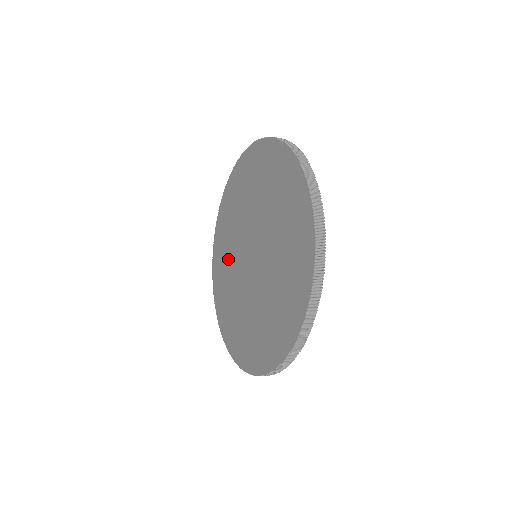
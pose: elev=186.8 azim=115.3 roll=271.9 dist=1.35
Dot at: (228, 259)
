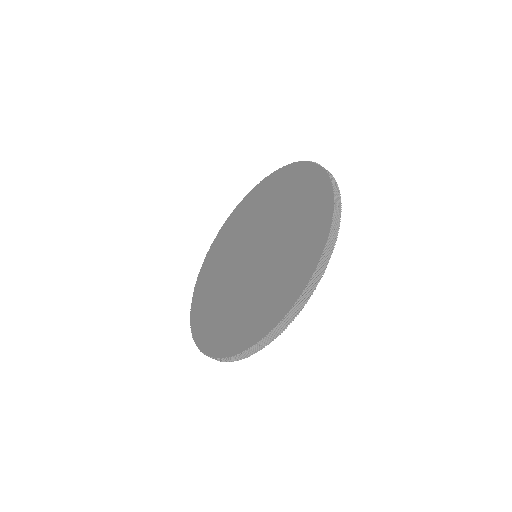
Dot at: (223, 259)
